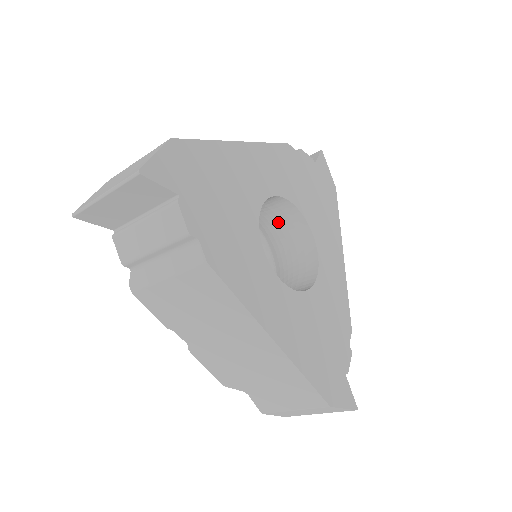
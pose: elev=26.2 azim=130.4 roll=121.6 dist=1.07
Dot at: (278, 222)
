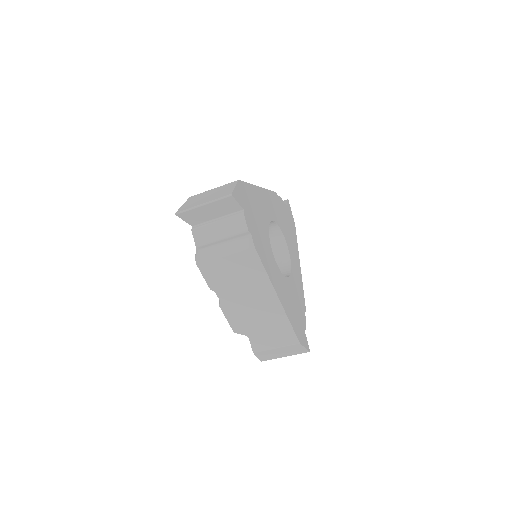
Dot at: occluded
